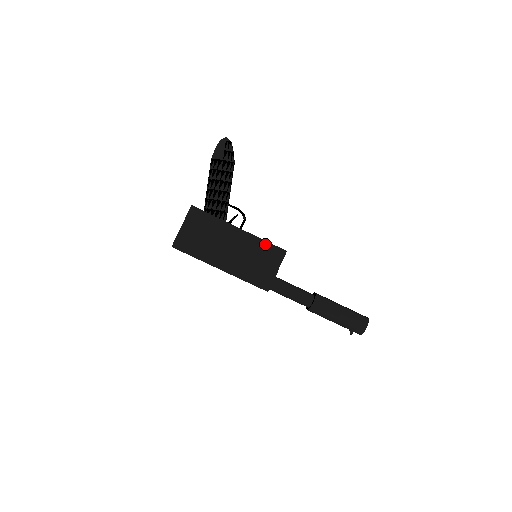
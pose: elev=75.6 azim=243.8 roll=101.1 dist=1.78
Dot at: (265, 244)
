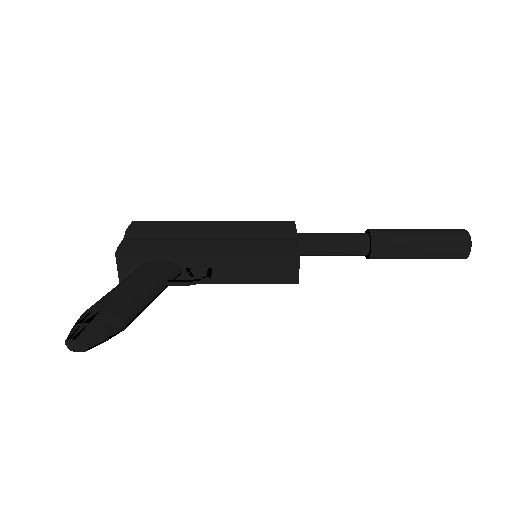
Dot at: (259, 283)
